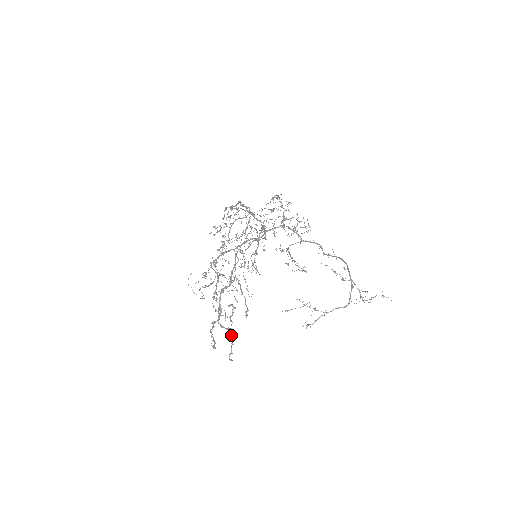
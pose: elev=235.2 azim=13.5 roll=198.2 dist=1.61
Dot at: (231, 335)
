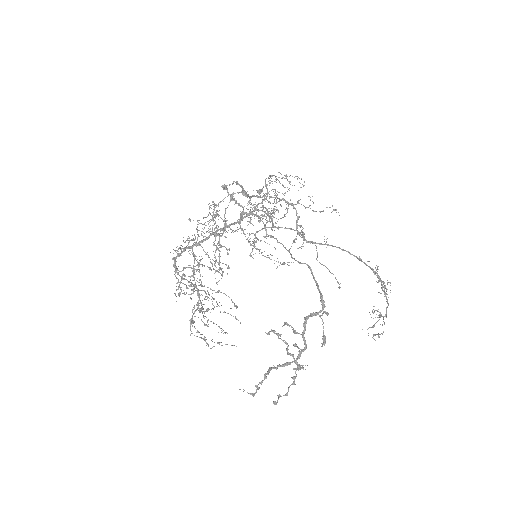
Dot at: occluded
